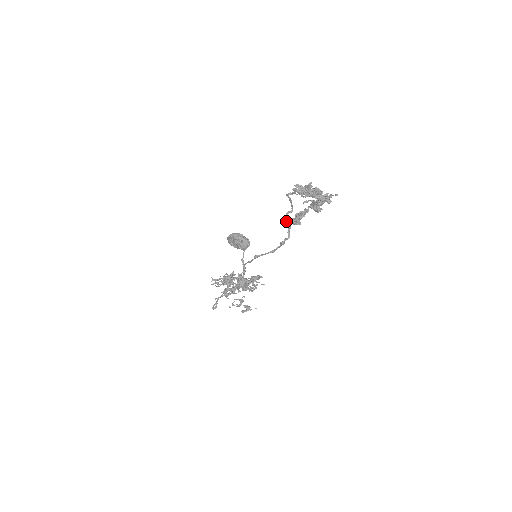
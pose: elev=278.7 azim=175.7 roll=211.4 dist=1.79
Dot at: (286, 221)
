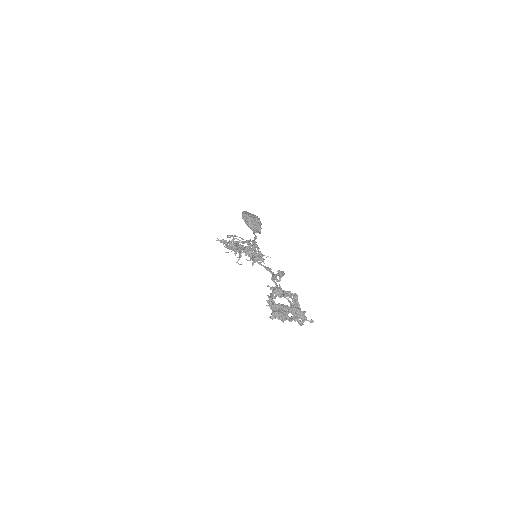
Dot at: occluded
